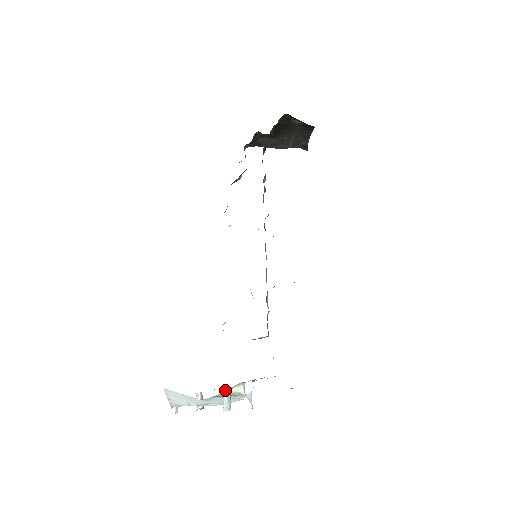
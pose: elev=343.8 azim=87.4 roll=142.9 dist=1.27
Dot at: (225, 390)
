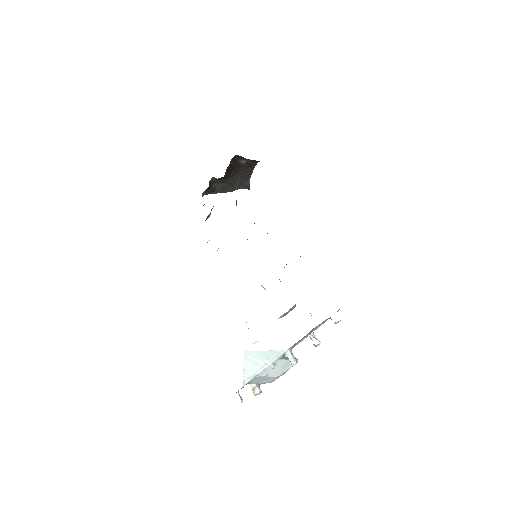
Dot at: occluded
